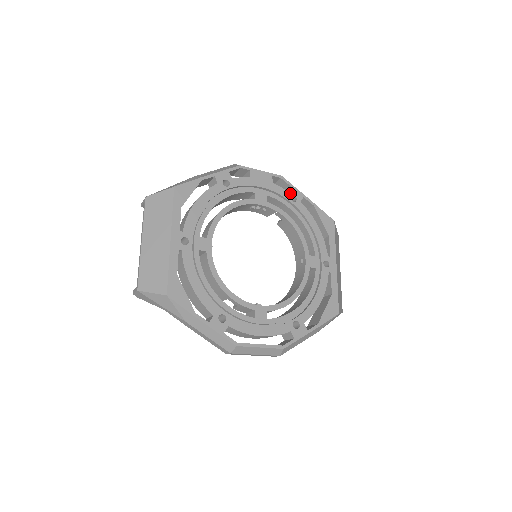
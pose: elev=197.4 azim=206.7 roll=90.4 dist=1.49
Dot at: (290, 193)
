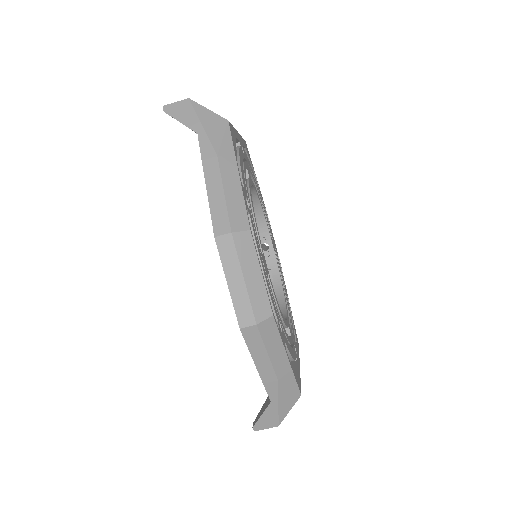
Dot at: (283, 279)
